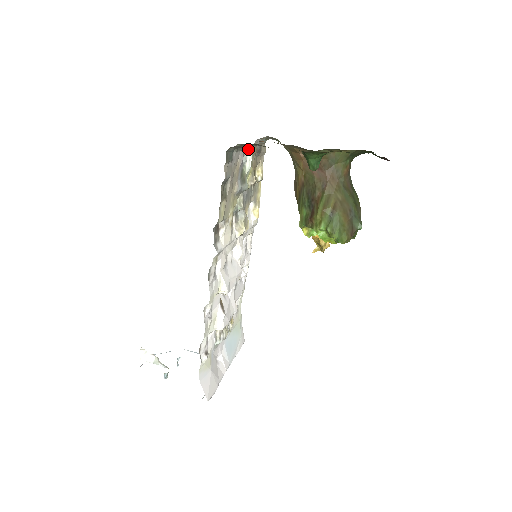
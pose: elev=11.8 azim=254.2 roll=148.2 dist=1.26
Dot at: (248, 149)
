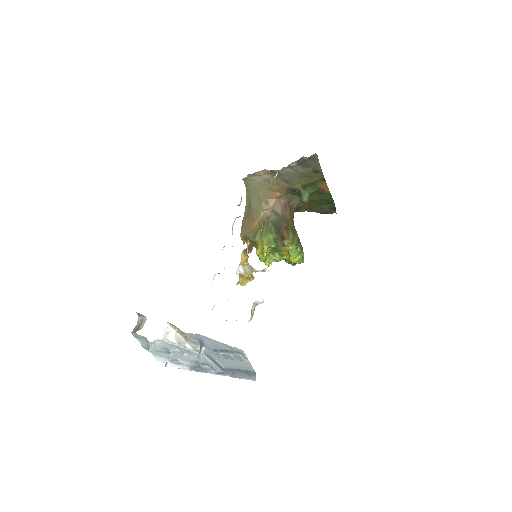
Dot at: (282, 168)
